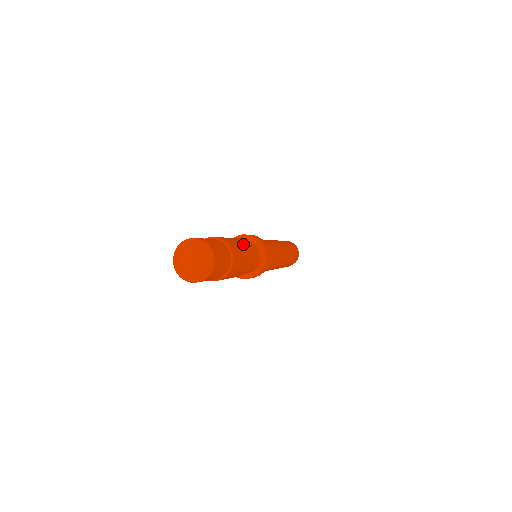
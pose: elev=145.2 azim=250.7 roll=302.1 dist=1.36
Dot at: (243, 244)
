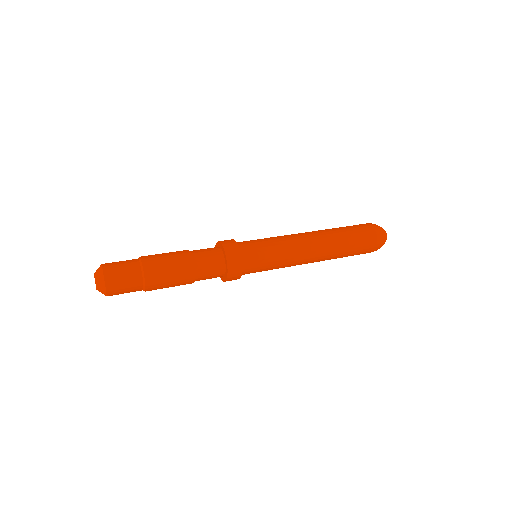
Dot at: (184, 266)
